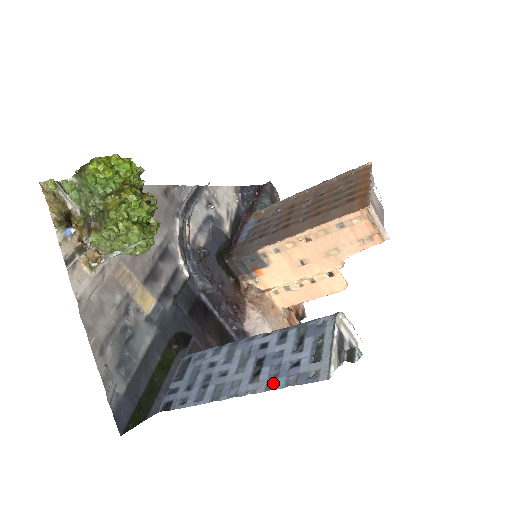
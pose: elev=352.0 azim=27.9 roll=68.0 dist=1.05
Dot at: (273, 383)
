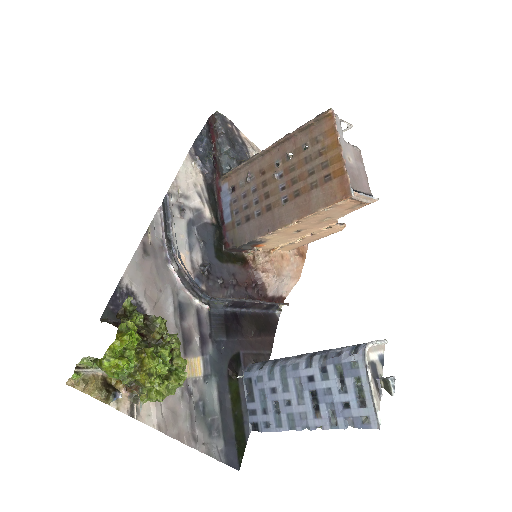
Dot at: (334, 420)
